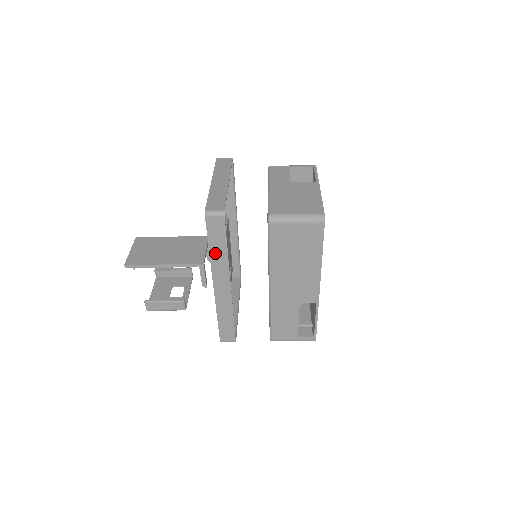
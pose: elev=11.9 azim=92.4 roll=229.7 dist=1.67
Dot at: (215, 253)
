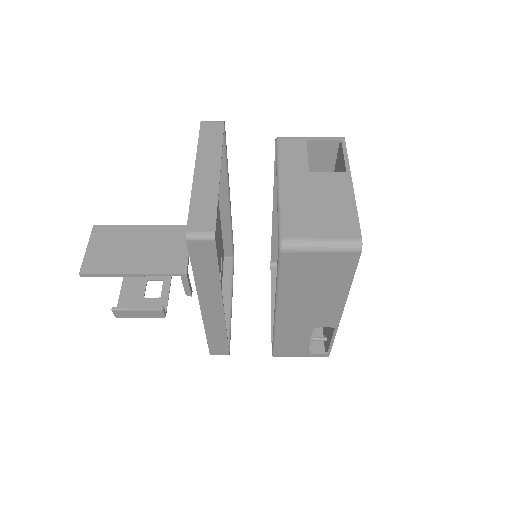
Dot at: (202, 278)
